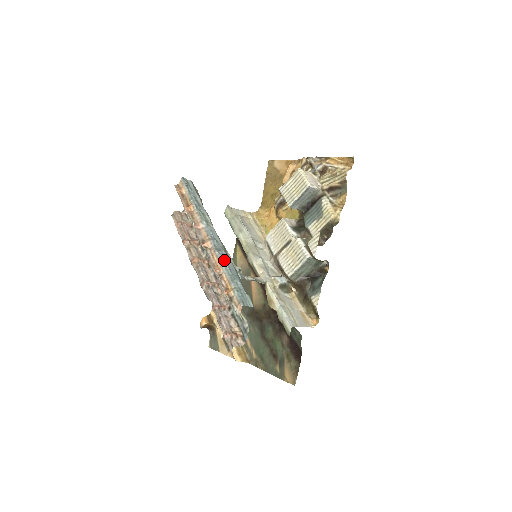
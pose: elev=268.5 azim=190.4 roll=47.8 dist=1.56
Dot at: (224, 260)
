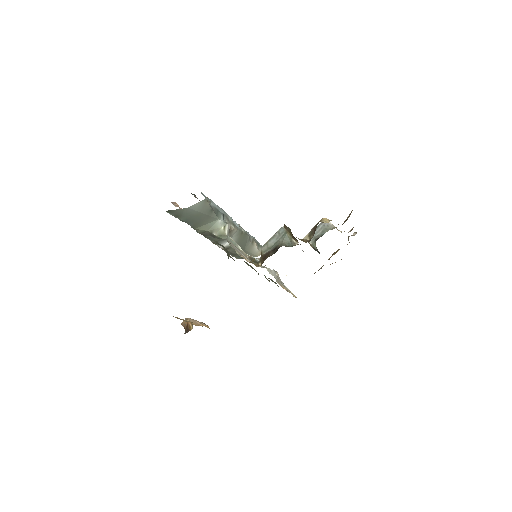
Dot at: (222, 209)
